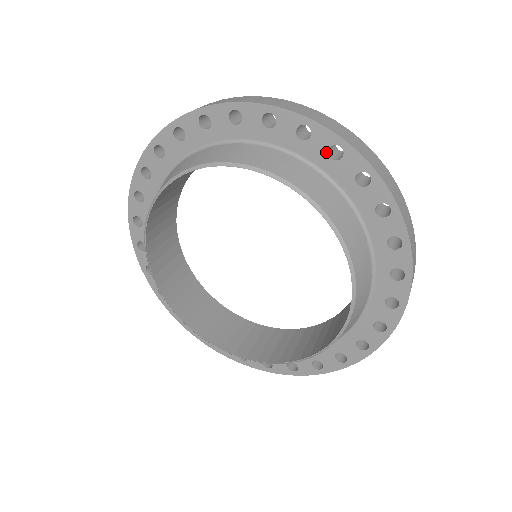
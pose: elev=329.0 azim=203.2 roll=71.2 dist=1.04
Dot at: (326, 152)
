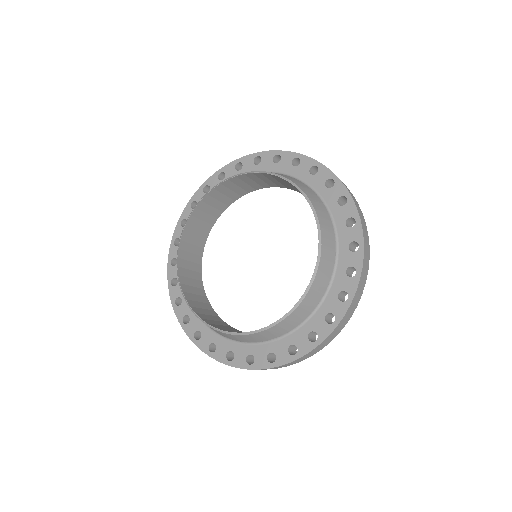
Dot at: (290, 164)
